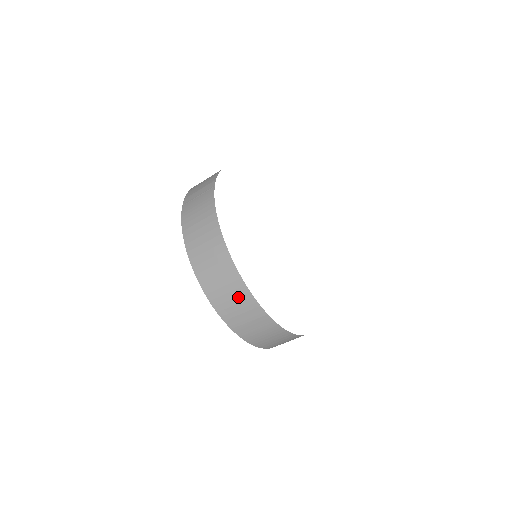
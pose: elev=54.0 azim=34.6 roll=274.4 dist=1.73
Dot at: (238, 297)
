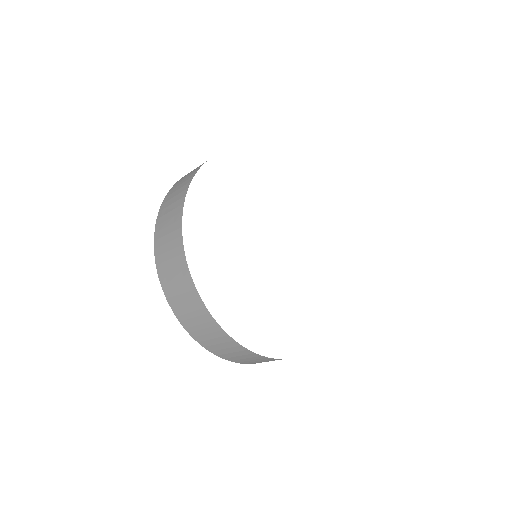
Dot at: (175, 258)
